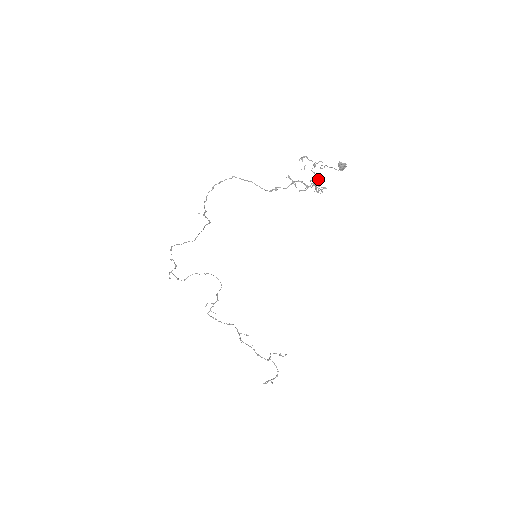
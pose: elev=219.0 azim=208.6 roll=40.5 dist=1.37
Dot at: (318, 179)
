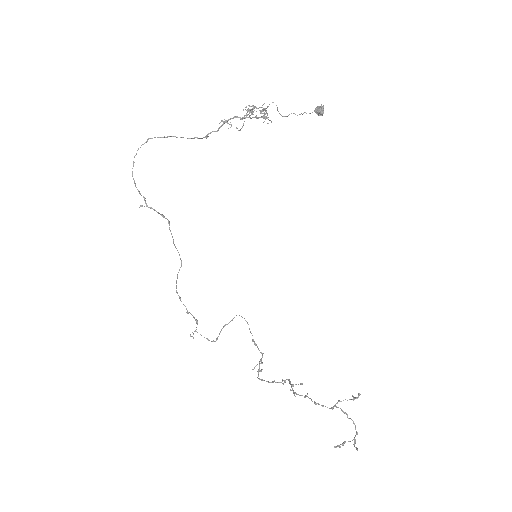
Dot at: occluded
